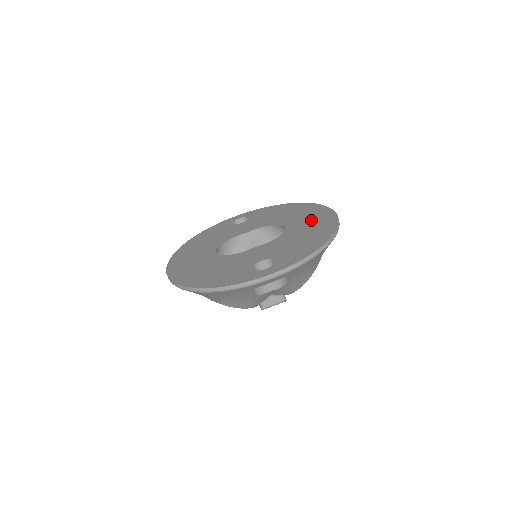
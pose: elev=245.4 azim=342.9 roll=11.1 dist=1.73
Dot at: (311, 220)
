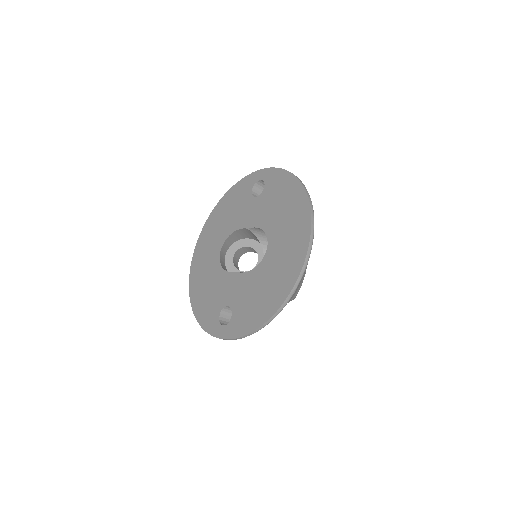
Dot at: (284, 256)
